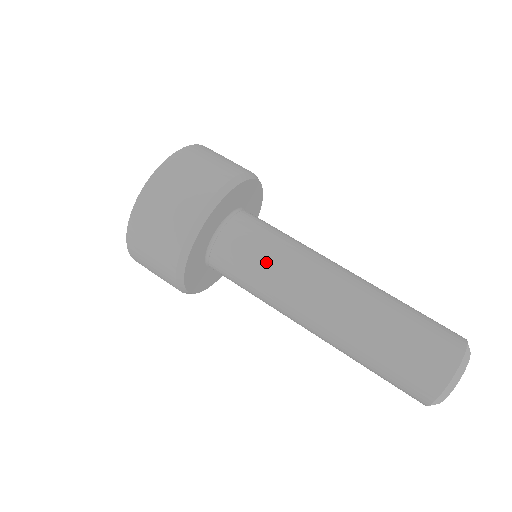
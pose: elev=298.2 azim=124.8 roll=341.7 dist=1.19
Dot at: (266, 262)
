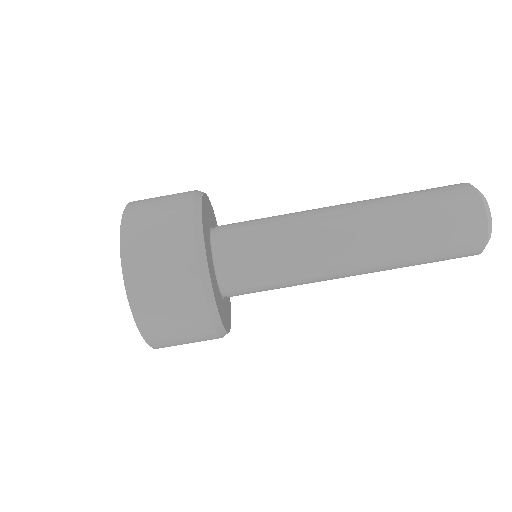
Dot at: occluded
